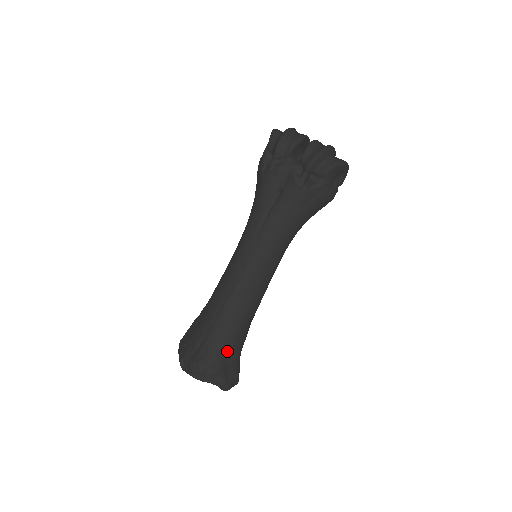
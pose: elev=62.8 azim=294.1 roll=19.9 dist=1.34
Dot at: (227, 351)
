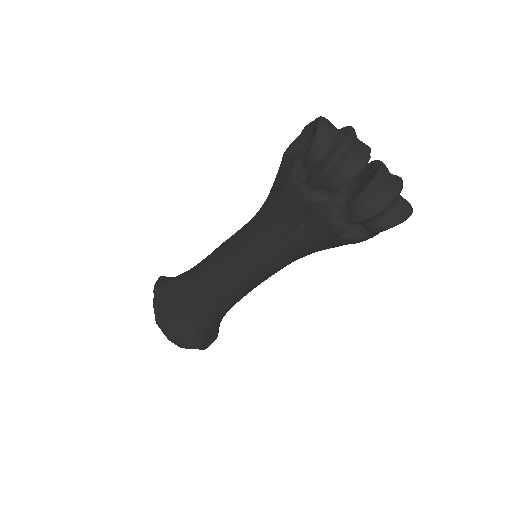
Dot at: (209, 328)
